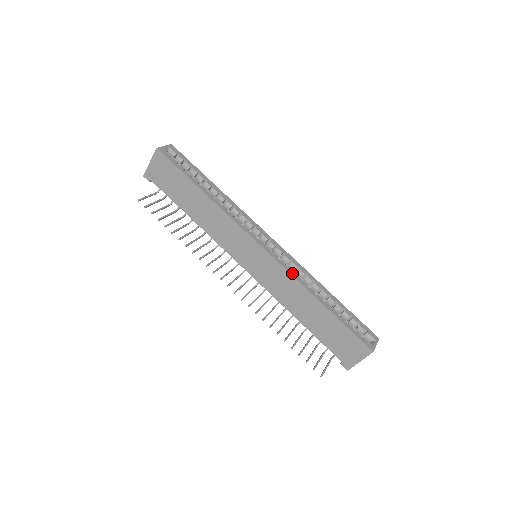
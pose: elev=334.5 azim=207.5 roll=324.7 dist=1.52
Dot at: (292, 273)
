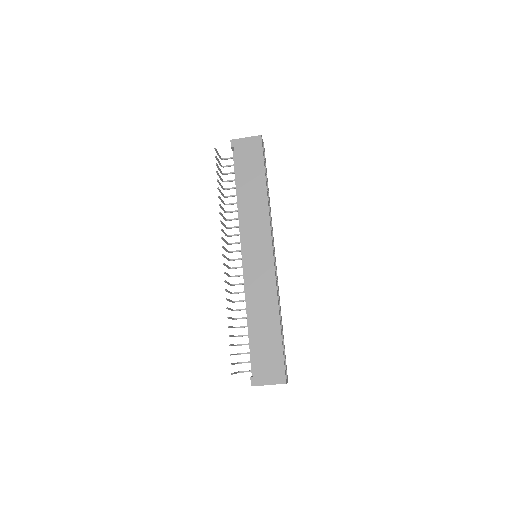
Dot at: occluded
